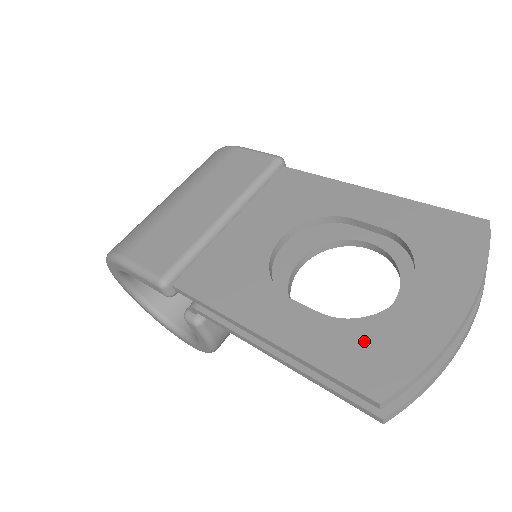
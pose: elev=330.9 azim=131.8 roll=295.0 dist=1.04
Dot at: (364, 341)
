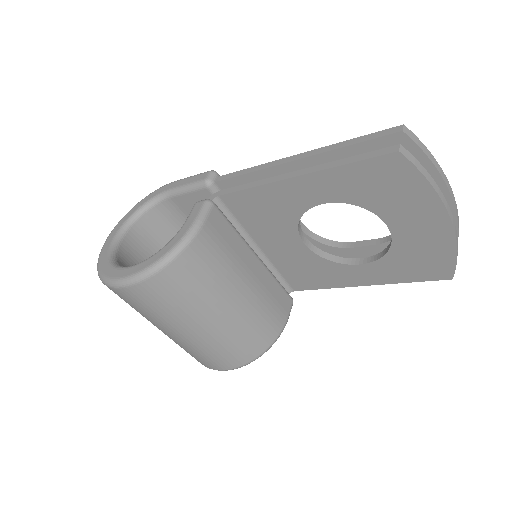
Dot at: occluded
